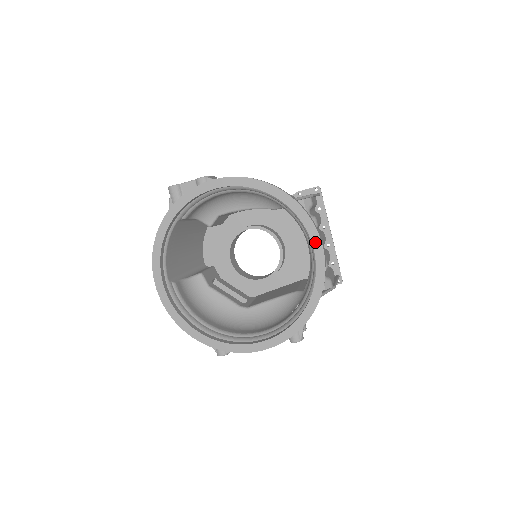
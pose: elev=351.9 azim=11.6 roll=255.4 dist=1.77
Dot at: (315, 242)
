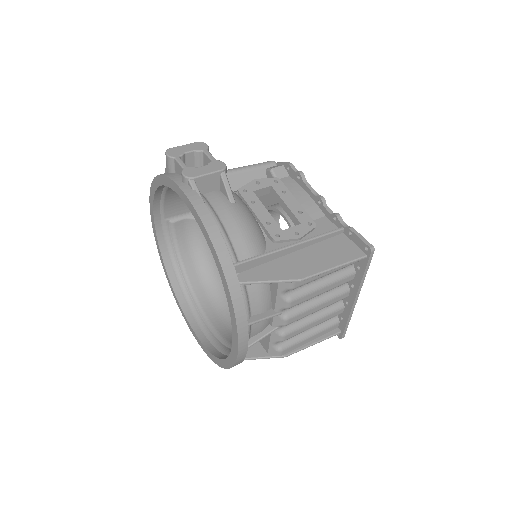
Dot at: (234, 339)
